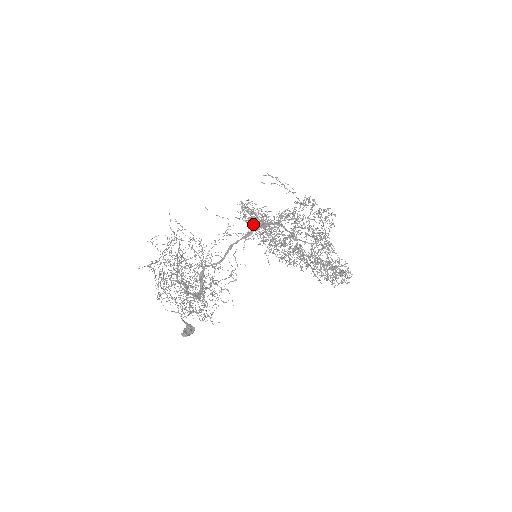
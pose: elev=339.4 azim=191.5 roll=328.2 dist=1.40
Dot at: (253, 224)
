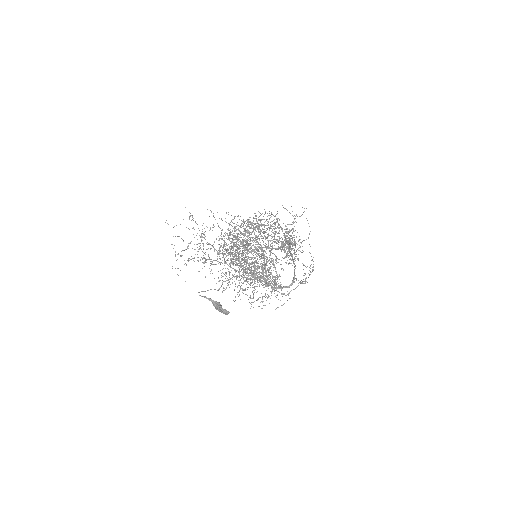
Dot at: (266, 232)
